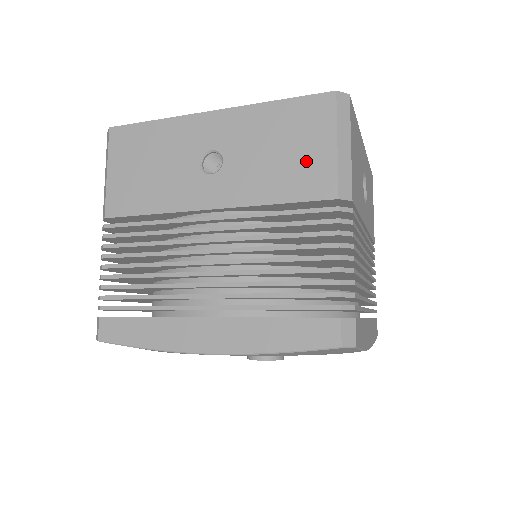
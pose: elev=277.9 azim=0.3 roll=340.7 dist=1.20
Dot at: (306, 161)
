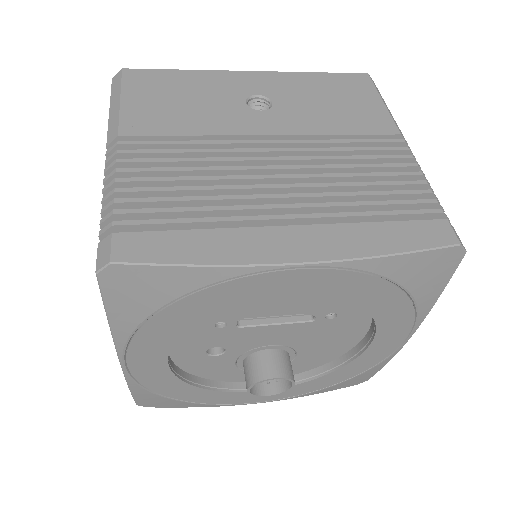
Dot at: (359, 109)
